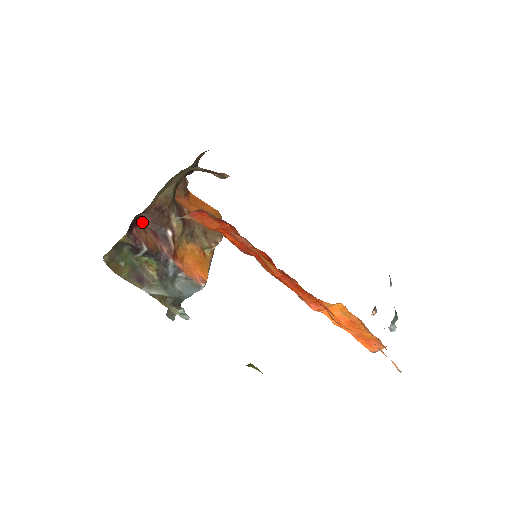
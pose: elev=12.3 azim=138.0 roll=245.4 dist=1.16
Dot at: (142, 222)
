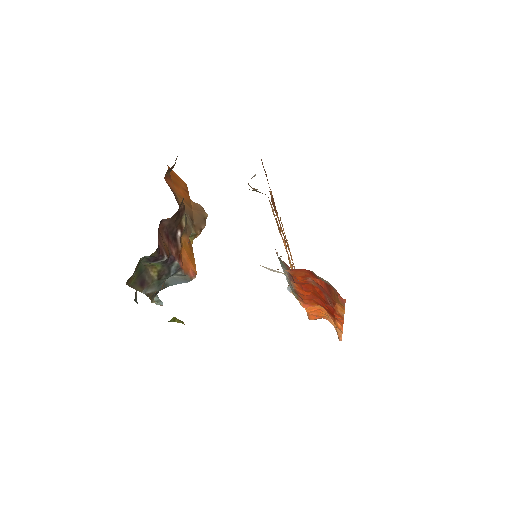
Dot at: (159, 226)
